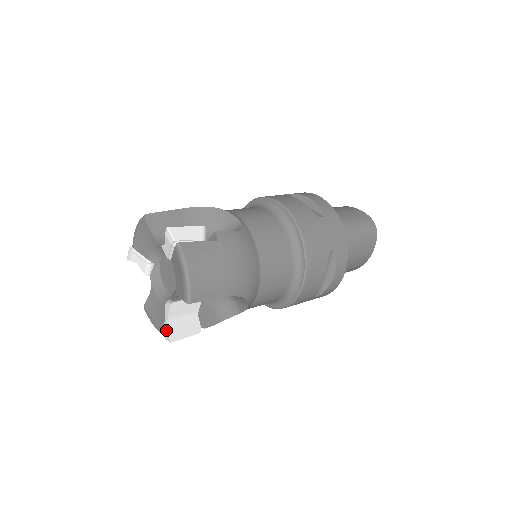
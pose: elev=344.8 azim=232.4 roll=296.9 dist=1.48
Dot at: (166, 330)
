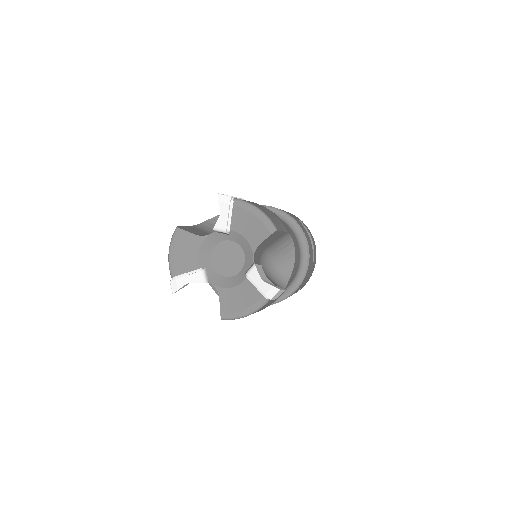
Dot at: (267, 287)
